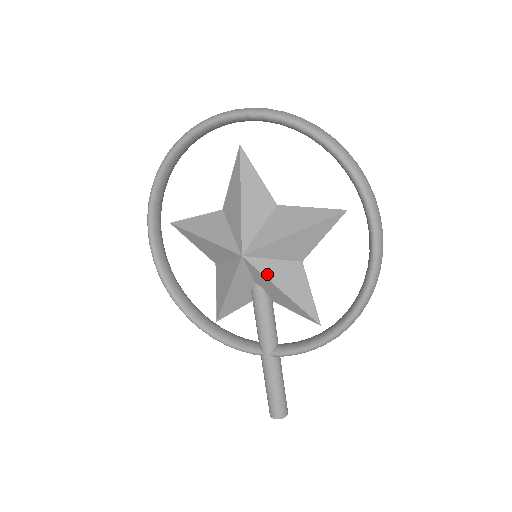
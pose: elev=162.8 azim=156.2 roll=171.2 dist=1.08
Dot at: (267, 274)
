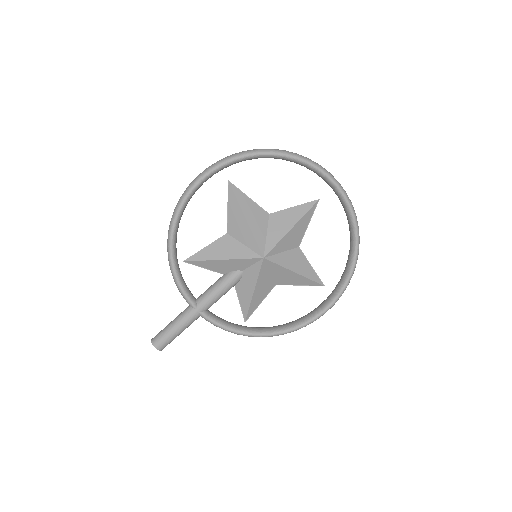
Dot at: (260, 277)
